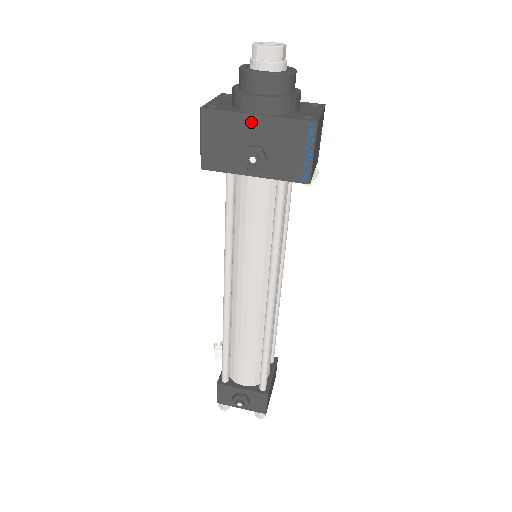
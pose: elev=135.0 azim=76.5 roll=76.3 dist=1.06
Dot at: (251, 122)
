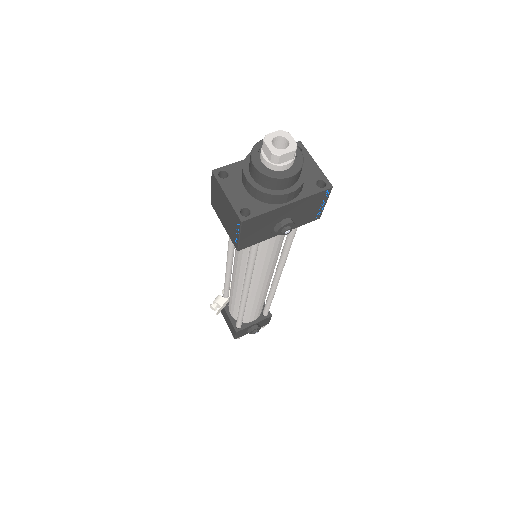
Dot at: (283, 210)
